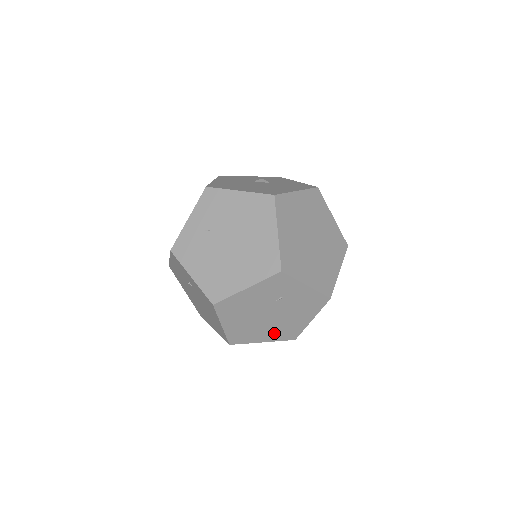
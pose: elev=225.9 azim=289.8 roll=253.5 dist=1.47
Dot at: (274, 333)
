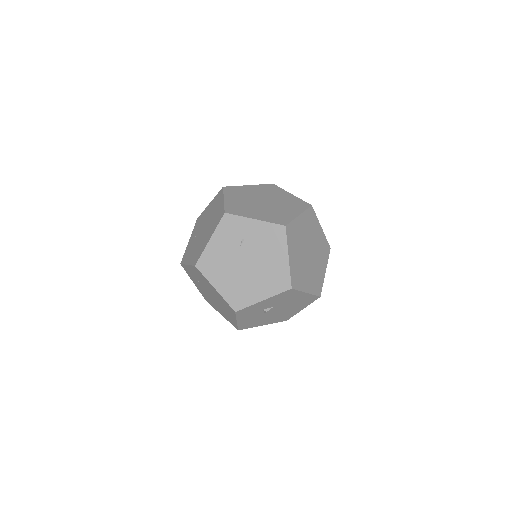
Dot at: (265, 285)
